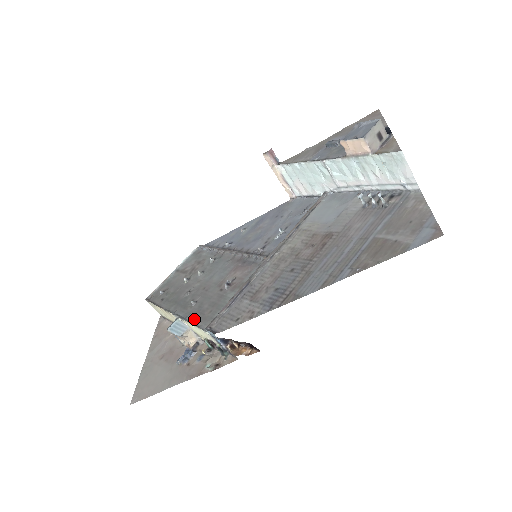
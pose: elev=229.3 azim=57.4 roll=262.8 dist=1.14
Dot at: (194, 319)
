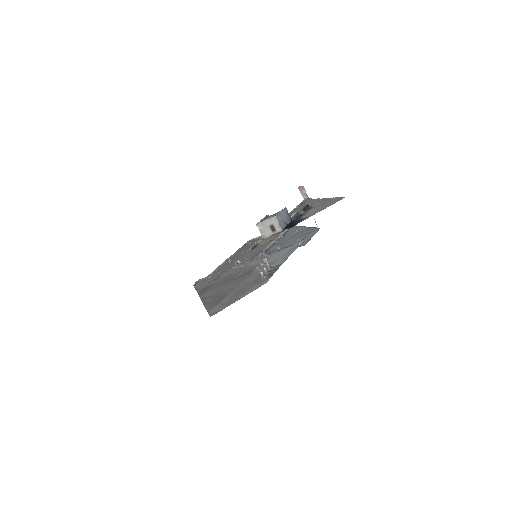
Dot at: (216, 270)
